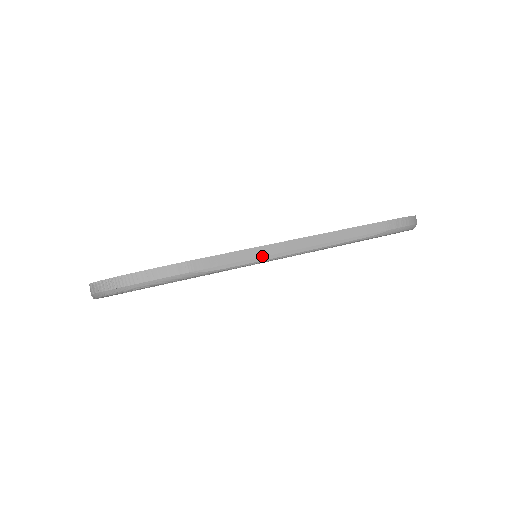
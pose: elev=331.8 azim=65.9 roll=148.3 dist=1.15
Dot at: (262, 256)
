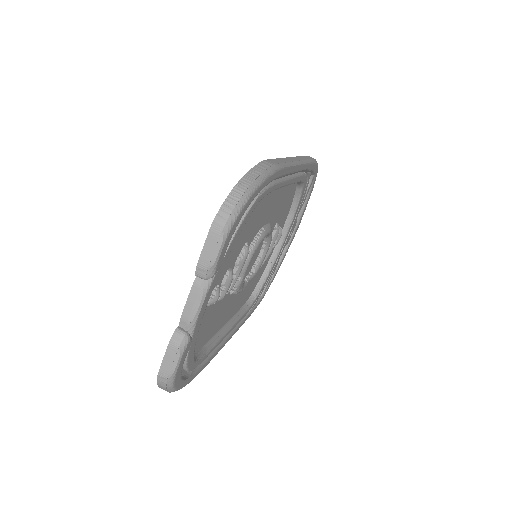
Dot at: (290, 161)
